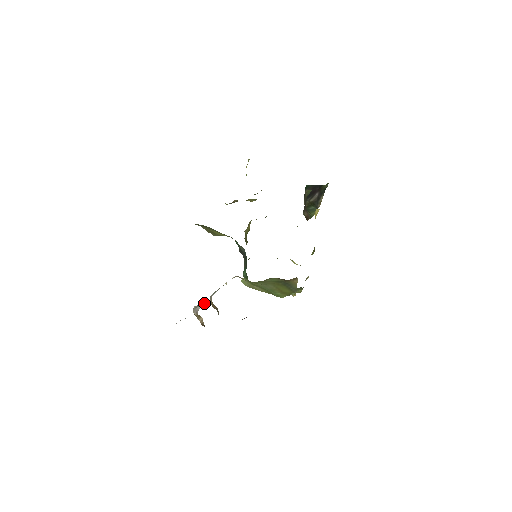
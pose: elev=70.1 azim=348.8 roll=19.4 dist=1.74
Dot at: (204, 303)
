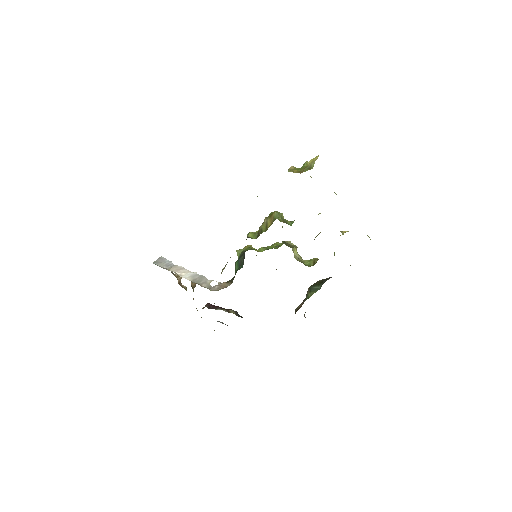
Dot at: occluded
